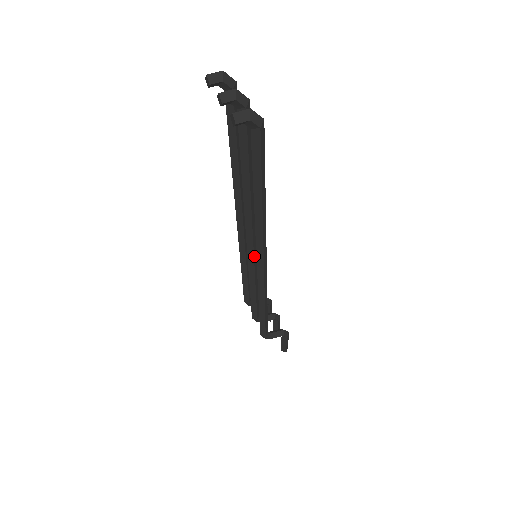
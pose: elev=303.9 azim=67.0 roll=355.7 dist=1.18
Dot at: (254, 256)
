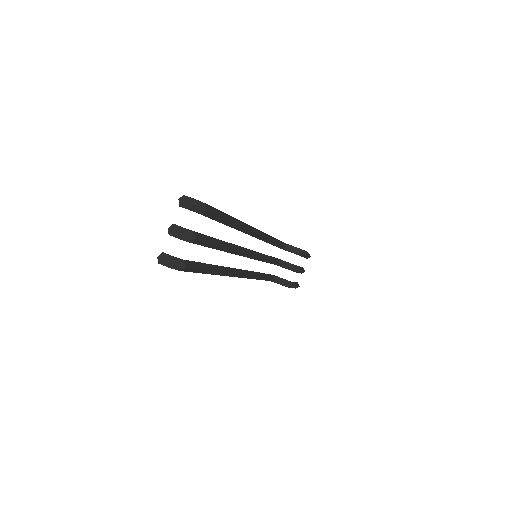
Dot at: (251, 257)
